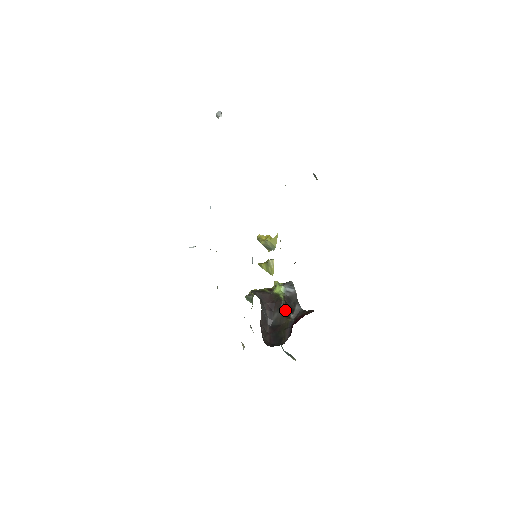
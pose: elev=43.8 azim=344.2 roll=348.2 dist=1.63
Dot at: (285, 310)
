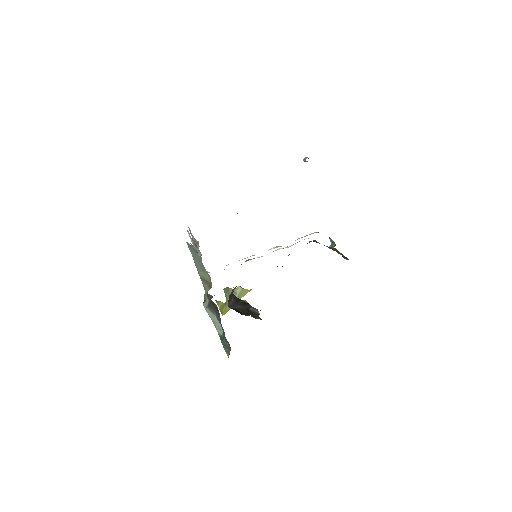
Dot at: (249, 310)
